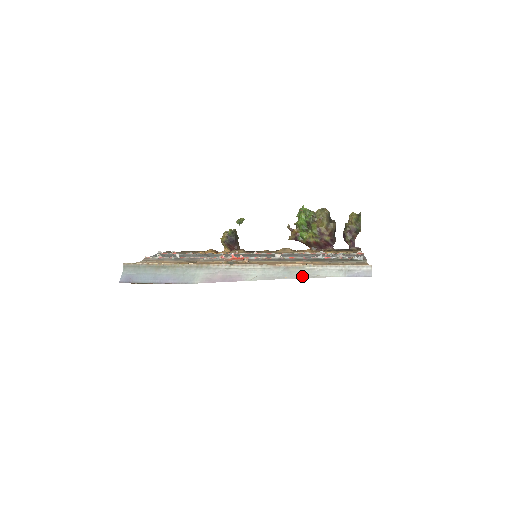
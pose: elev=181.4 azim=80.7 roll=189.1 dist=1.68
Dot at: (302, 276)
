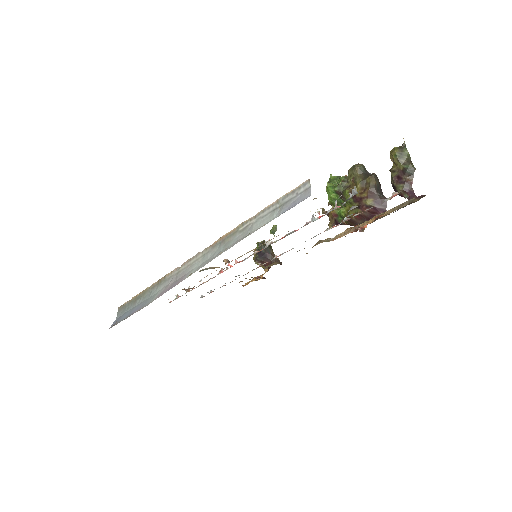
Dot at: (234, 243)
